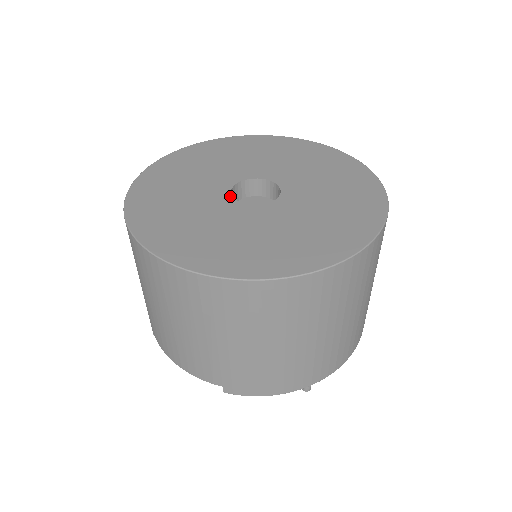
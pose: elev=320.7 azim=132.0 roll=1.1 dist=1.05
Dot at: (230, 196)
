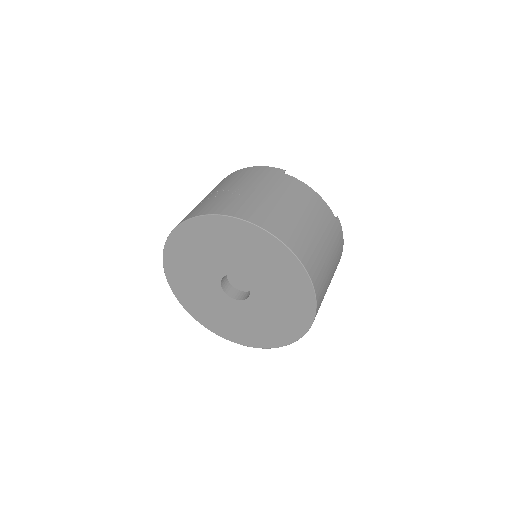
Dot at: (222, 290)
